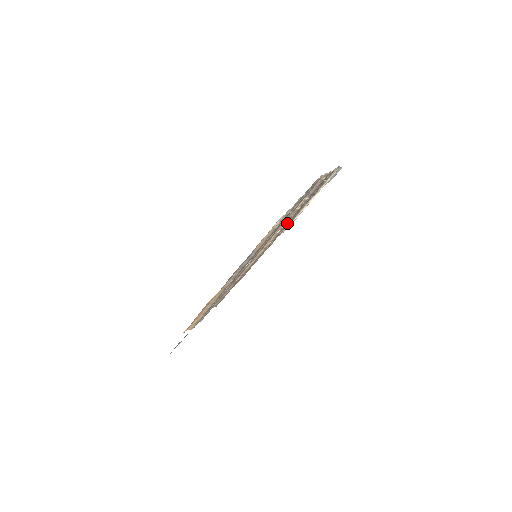
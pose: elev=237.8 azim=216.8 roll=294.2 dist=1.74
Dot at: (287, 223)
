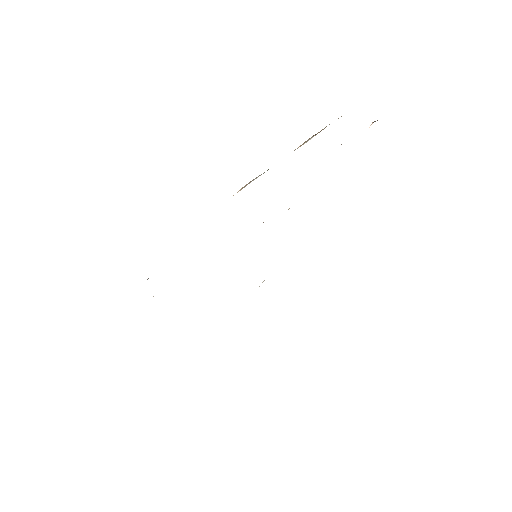
Dot at: occluded
